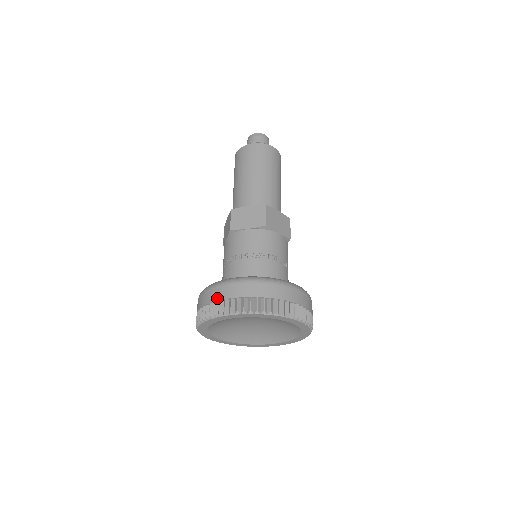
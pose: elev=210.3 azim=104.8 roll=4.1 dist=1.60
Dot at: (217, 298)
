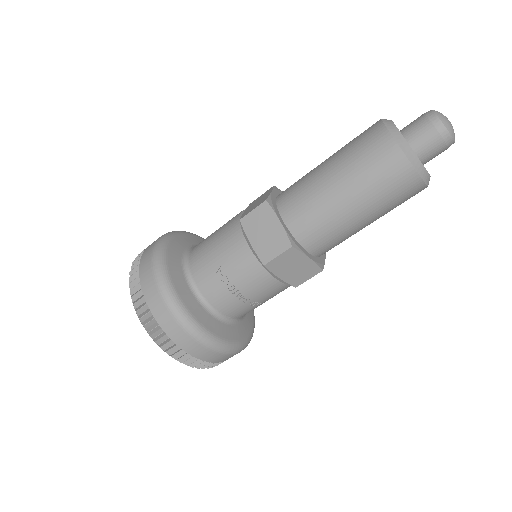
Dot at: (181, 345)
